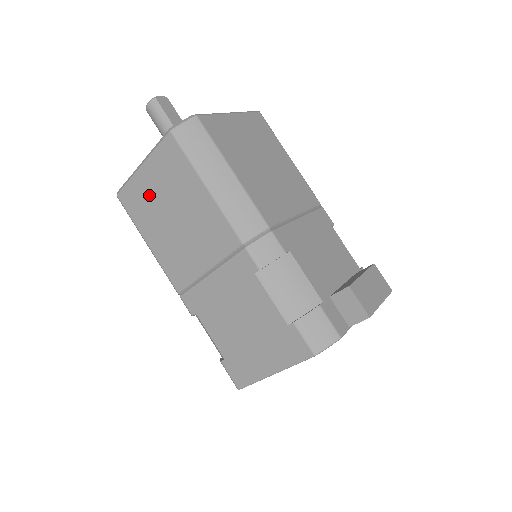
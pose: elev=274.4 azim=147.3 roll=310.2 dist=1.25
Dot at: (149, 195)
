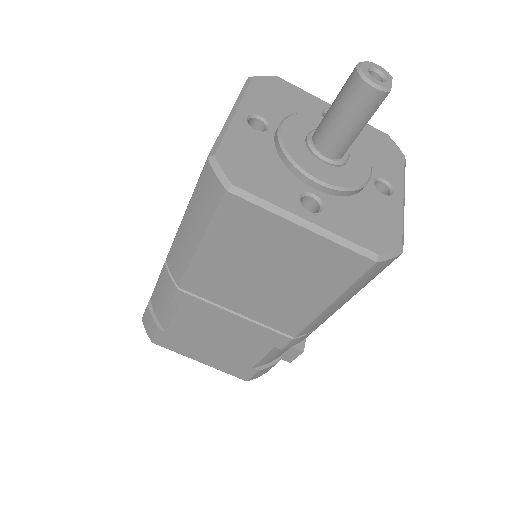
Dot at: (270, 243)
